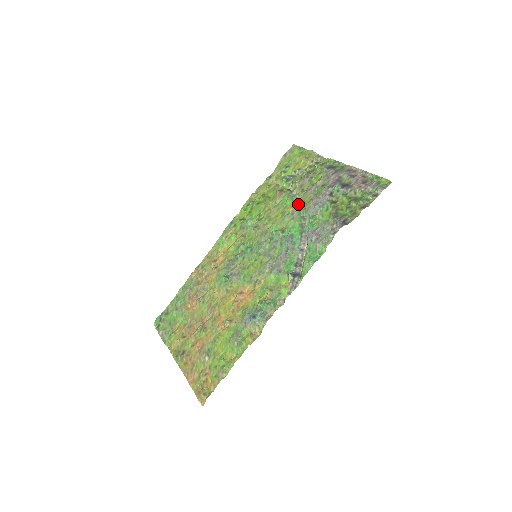
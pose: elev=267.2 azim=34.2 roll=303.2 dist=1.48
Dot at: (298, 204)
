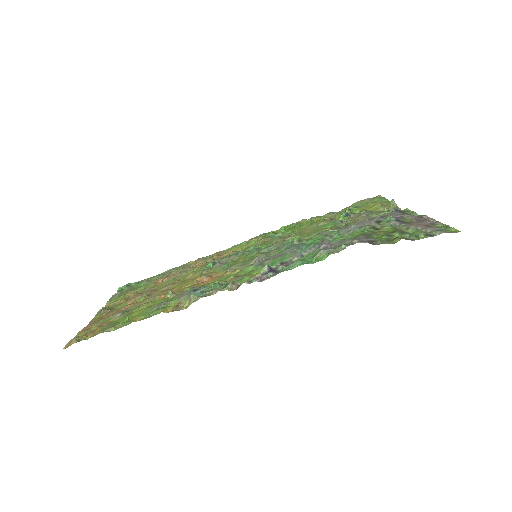
Dot at: (338, 227)
